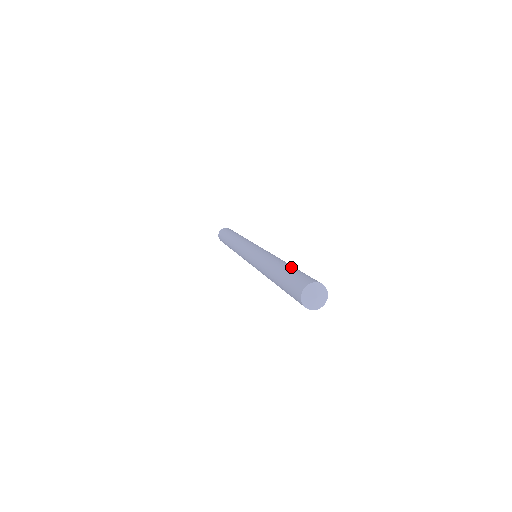
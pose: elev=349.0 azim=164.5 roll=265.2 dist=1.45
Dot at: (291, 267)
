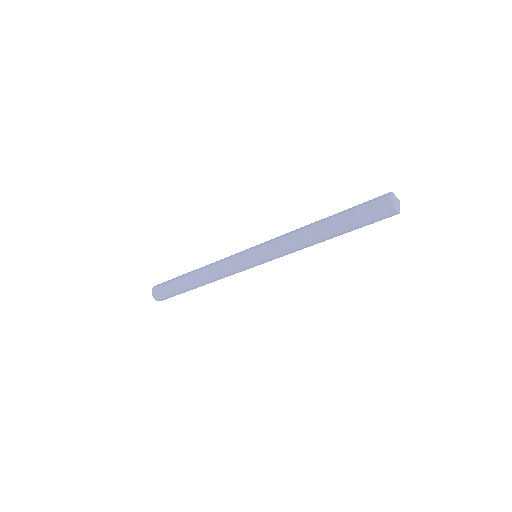
Dot at: occluded
